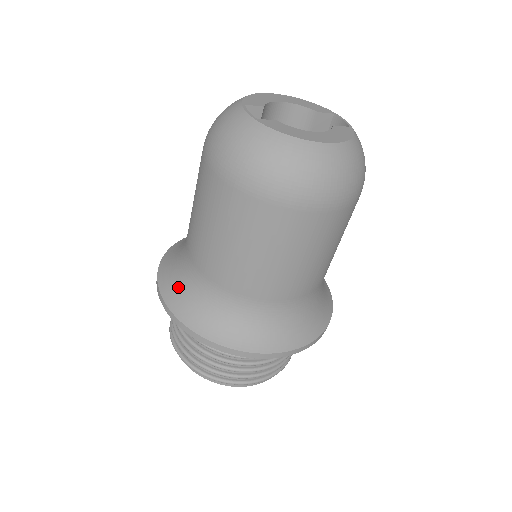
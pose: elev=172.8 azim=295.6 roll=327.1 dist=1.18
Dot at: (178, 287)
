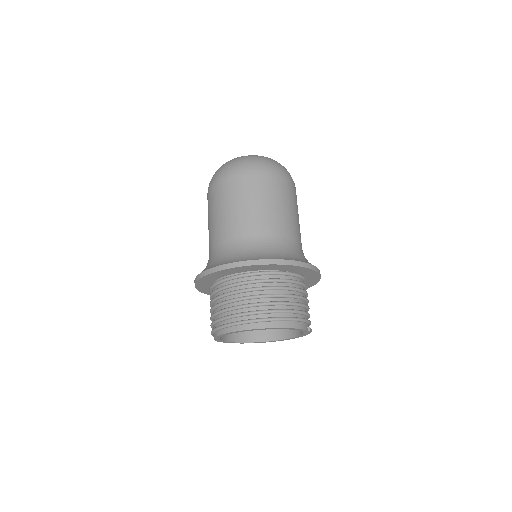
Dot at: occluded
